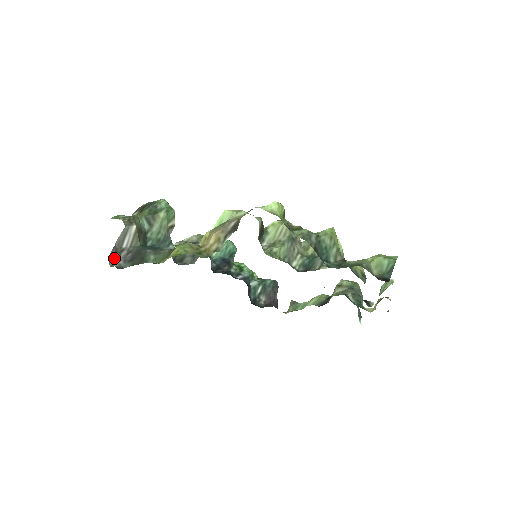
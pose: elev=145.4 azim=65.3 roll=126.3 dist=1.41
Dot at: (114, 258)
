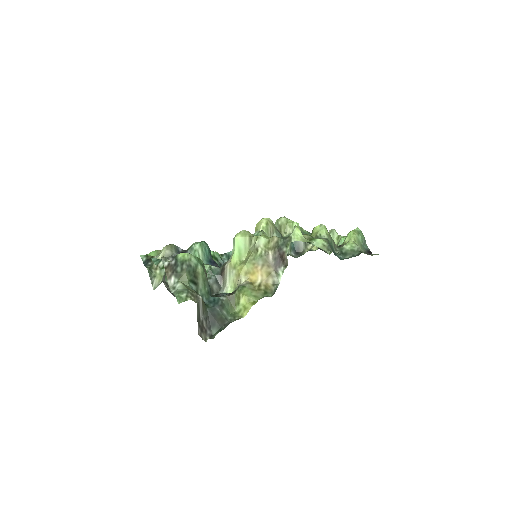
Dot at: (203, 333)
